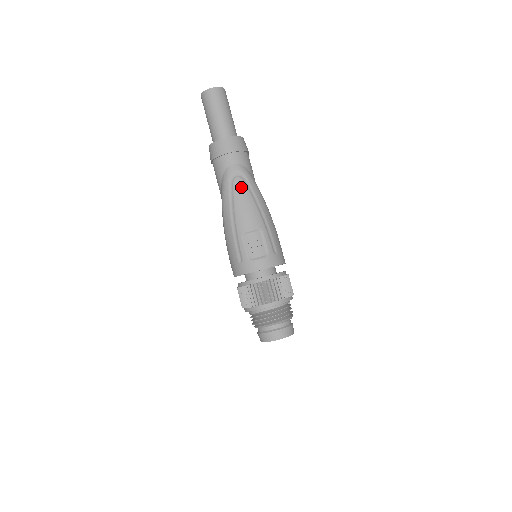
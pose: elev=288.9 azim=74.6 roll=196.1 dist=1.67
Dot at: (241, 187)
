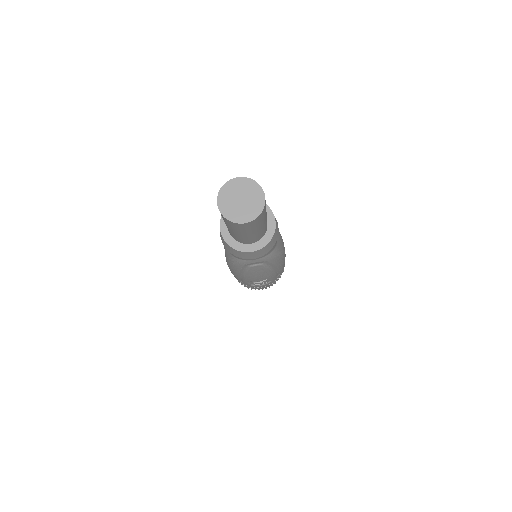
Dot at: (258, 269)
